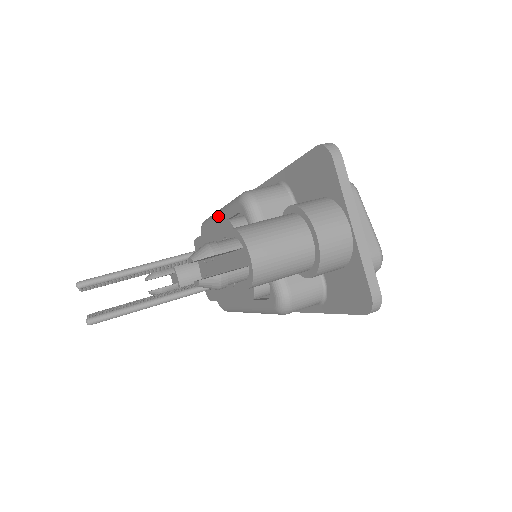
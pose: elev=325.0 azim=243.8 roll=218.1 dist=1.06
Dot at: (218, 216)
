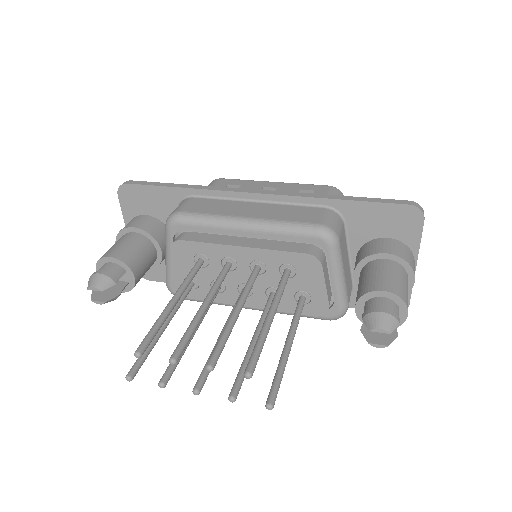
Dot at: (249, 230)
